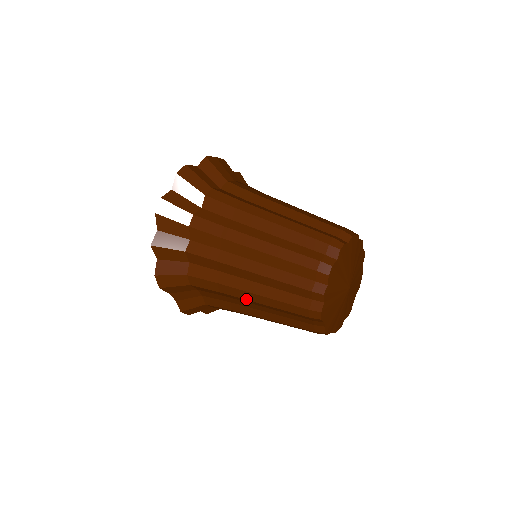
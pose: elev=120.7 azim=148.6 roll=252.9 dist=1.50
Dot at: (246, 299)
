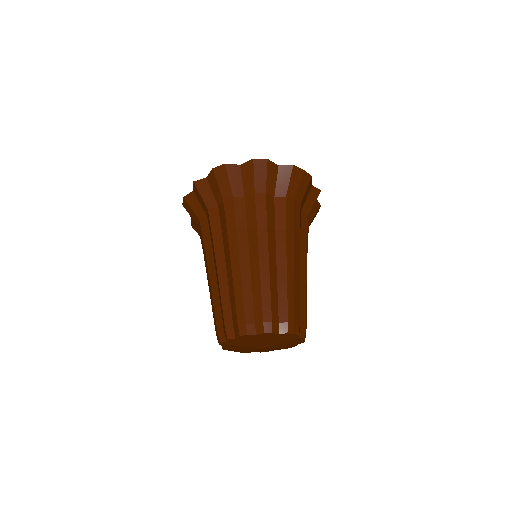
Dot at: (207, 277)
